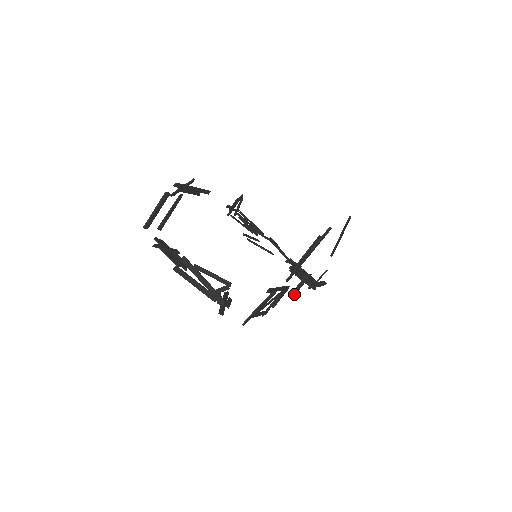
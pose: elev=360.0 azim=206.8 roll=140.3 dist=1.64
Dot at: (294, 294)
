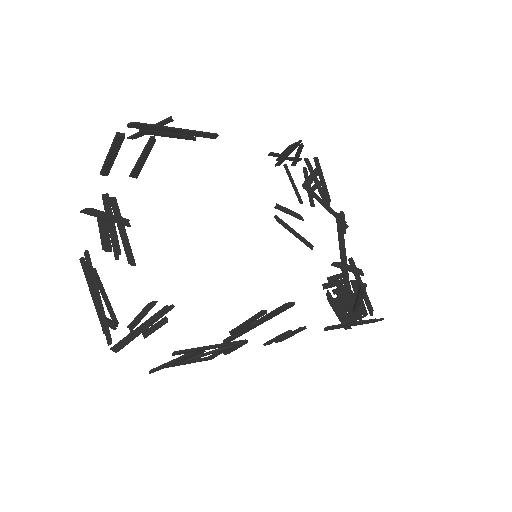
Dot at: (277, 341)
